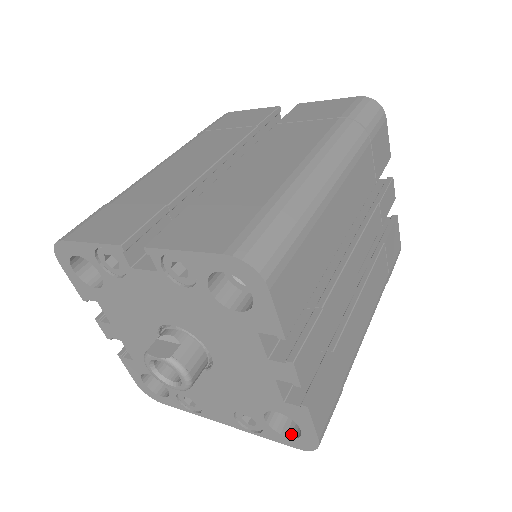
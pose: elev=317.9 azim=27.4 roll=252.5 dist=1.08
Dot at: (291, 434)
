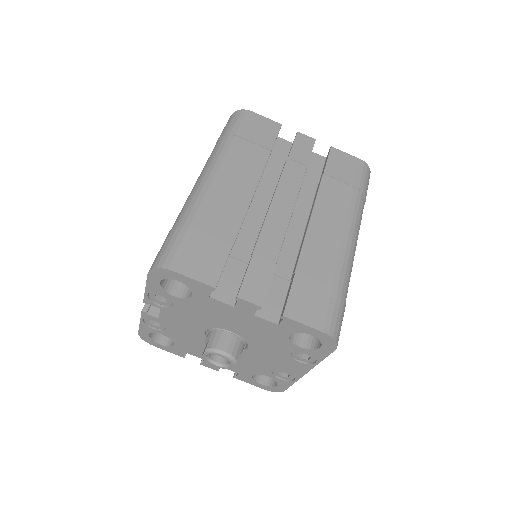
Dot at: (321, 343)
